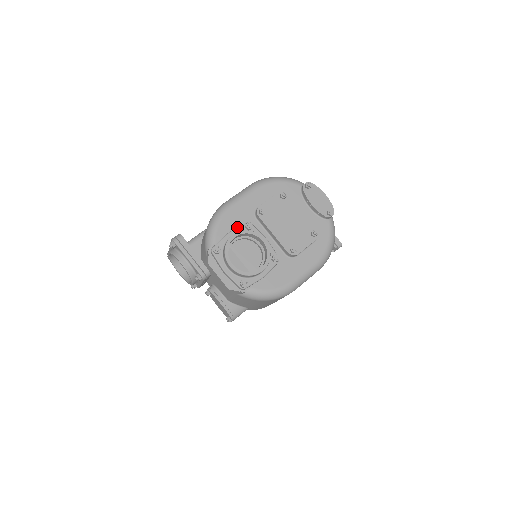
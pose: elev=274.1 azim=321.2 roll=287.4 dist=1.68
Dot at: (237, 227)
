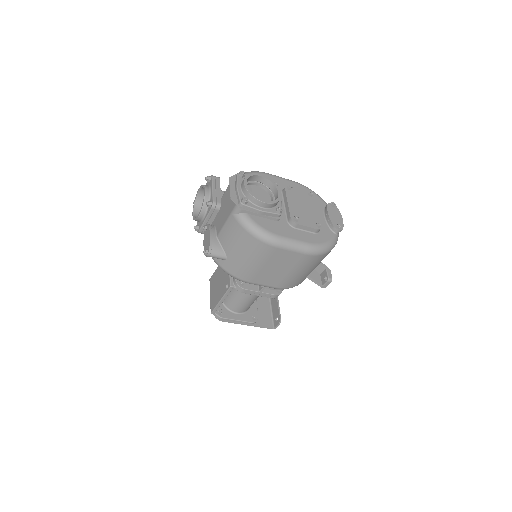
Dot at: occluded
